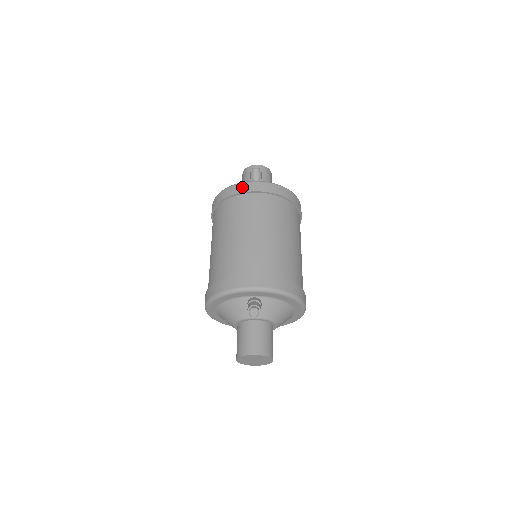
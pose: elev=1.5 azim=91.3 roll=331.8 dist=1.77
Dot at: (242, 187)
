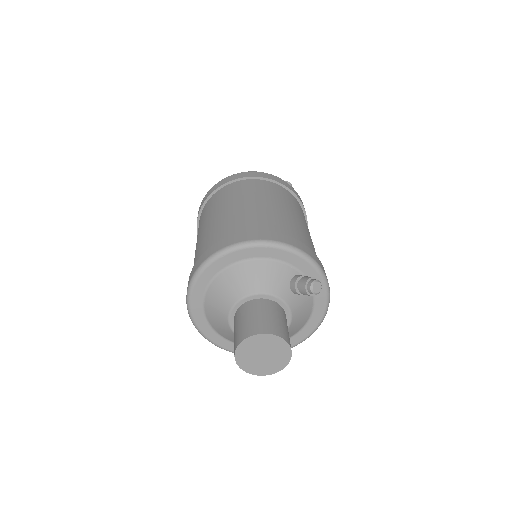
Dot at: (285, 183)
